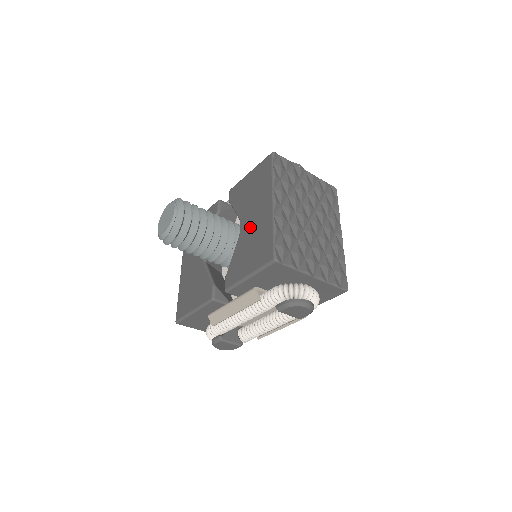
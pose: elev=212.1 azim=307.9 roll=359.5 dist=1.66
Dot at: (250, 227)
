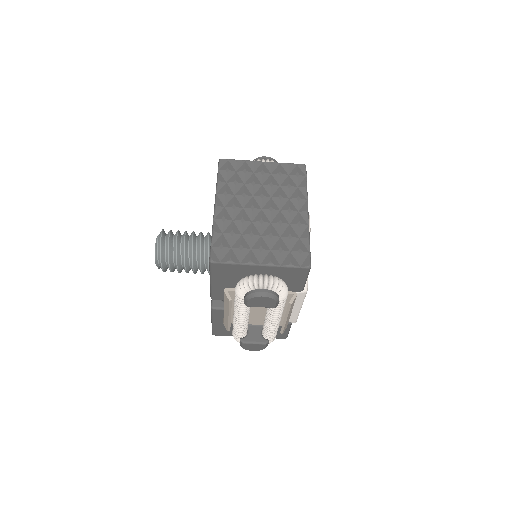
Dot at: occluded
